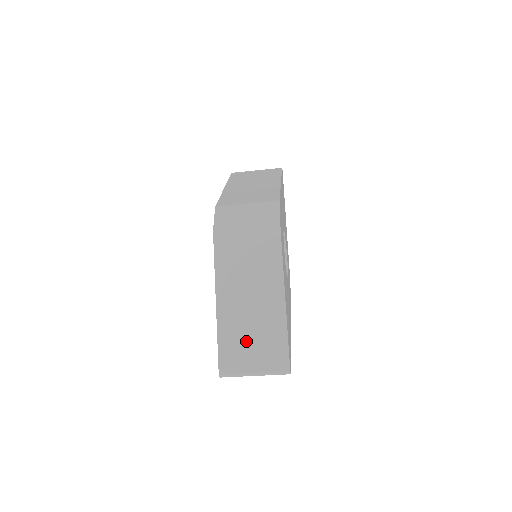
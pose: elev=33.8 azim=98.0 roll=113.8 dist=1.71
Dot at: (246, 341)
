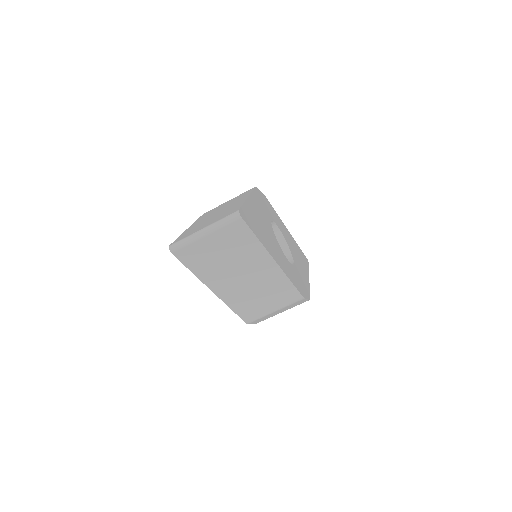
Dot at: occluded
